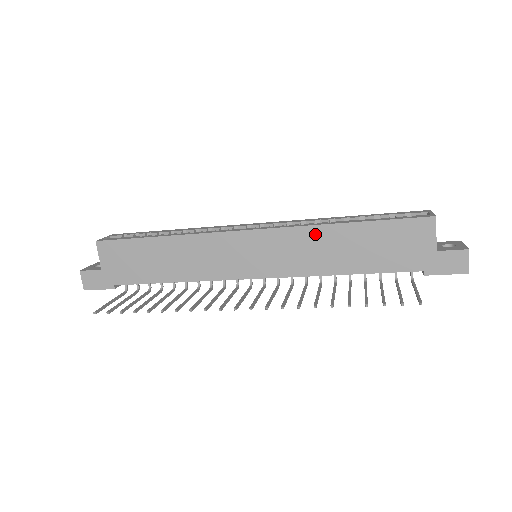
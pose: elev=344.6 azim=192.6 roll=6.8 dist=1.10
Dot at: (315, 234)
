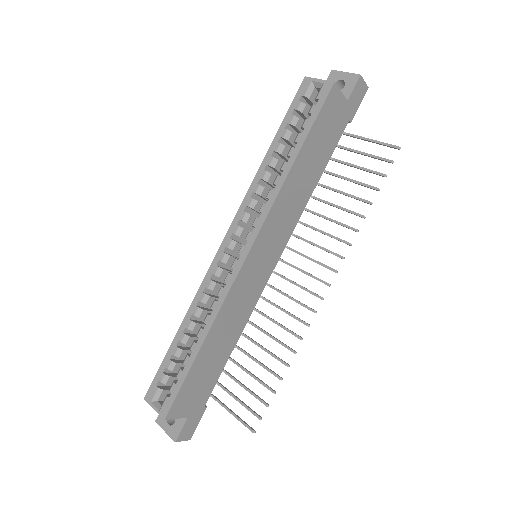
Dot at: (284, 194)
